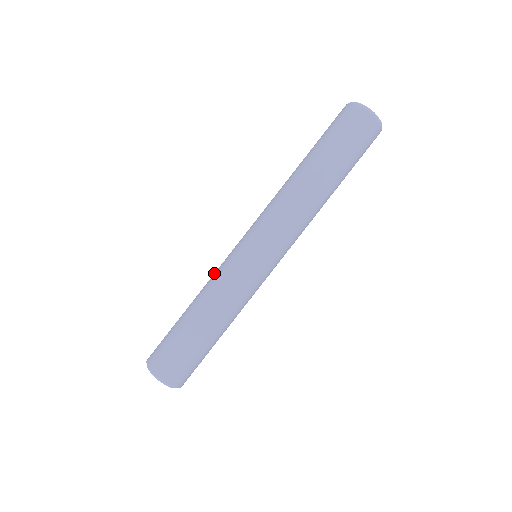
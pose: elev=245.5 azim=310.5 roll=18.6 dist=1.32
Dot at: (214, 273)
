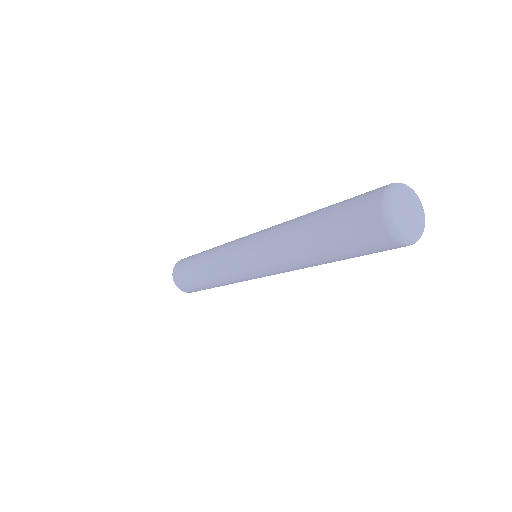
Dot at: (217, 256)
